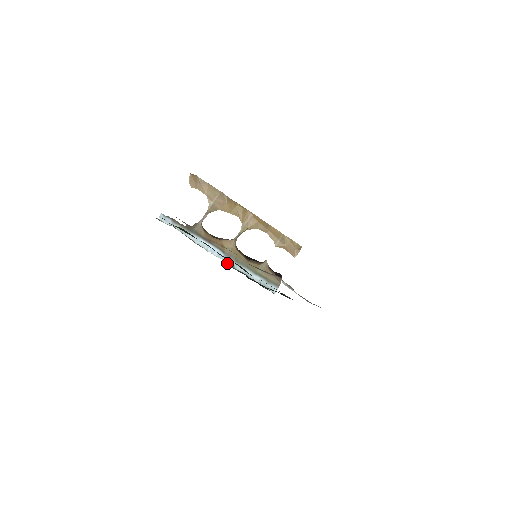
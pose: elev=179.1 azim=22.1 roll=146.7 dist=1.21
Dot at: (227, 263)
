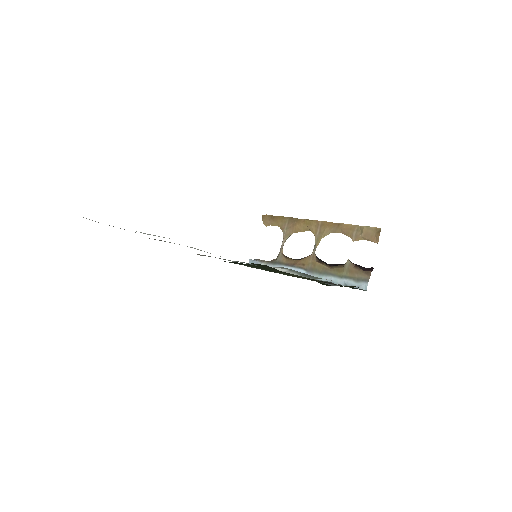
Dot at: occluded
